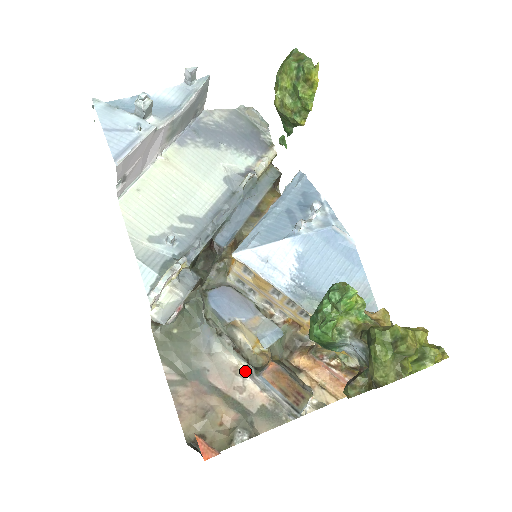
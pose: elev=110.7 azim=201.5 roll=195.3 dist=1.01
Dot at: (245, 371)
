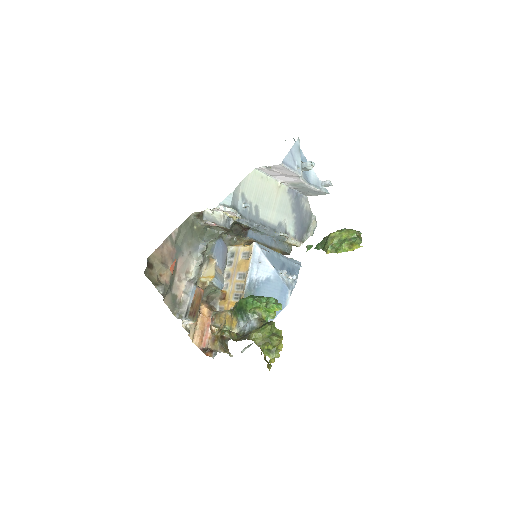
Dot at: (189, 278)
